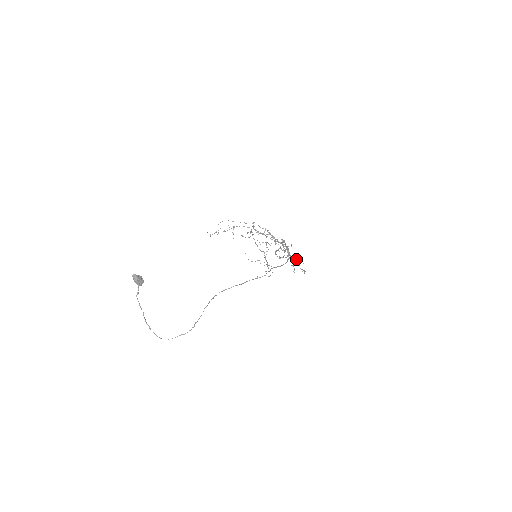
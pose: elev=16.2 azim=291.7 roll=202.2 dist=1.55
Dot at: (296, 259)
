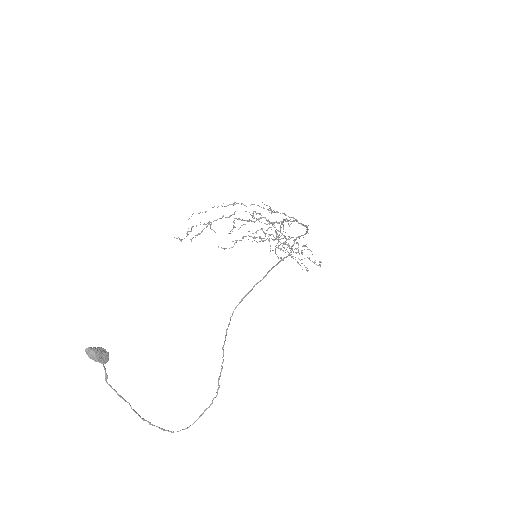
Dot at: occluded
